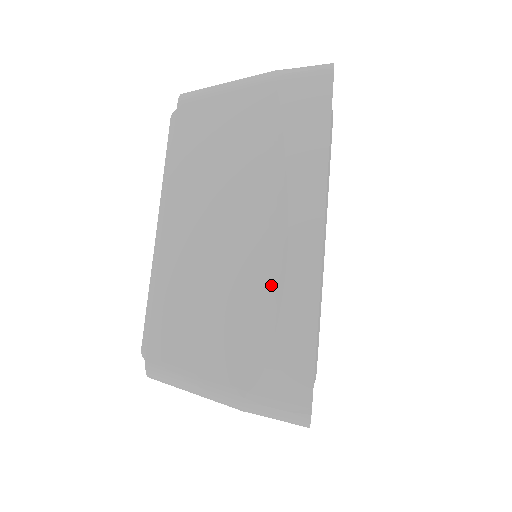
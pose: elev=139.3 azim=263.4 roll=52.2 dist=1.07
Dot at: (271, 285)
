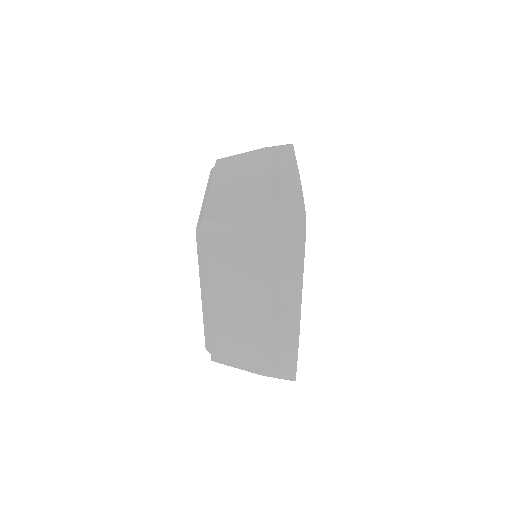
Dot at: (274, 186)
